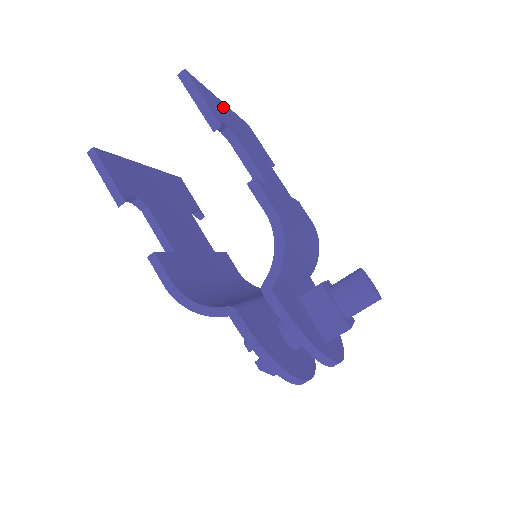
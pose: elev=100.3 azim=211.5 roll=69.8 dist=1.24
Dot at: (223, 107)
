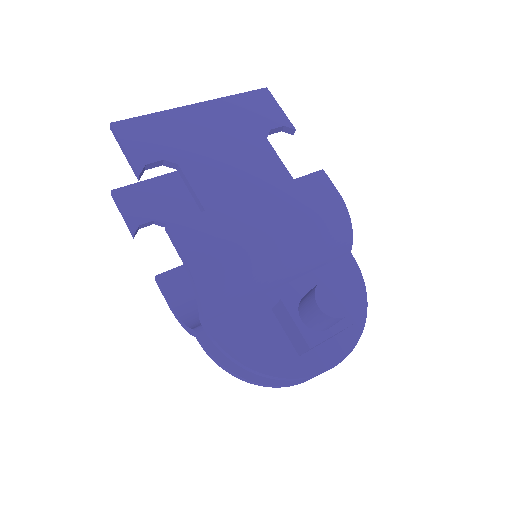
Dot at: (186, 117)
